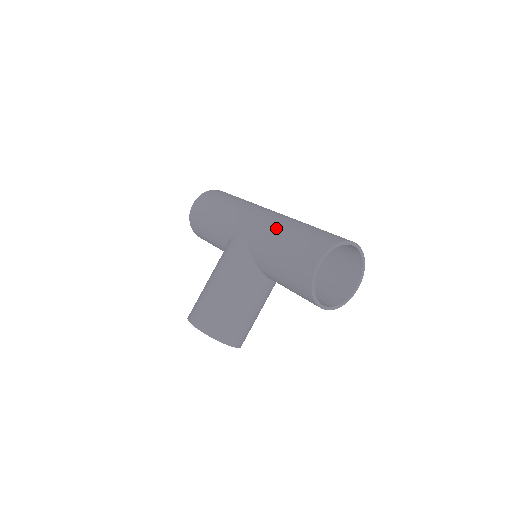
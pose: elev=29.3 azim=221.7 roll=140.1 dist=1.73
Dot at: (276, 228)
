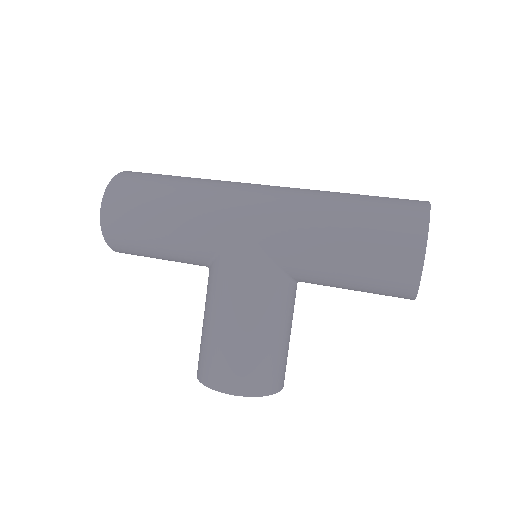
Dot at: (311, 216)
